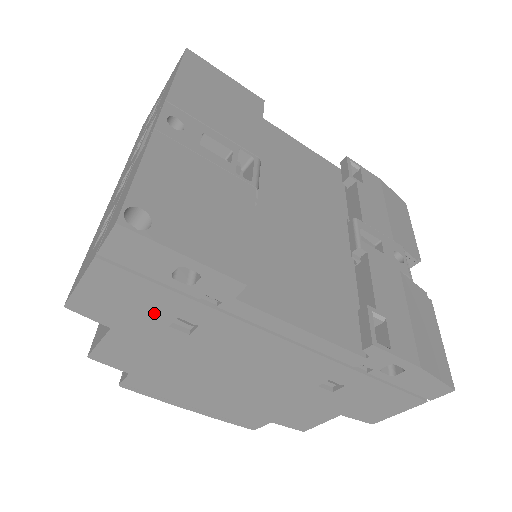
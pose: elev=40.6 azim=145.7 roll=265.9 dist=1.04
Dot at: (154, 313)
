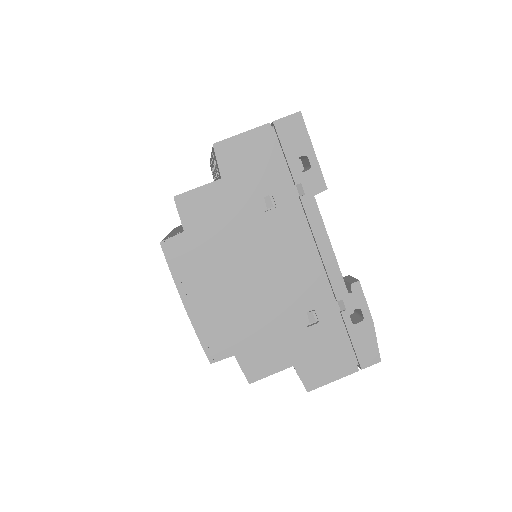
Dot at: (260, 181)
